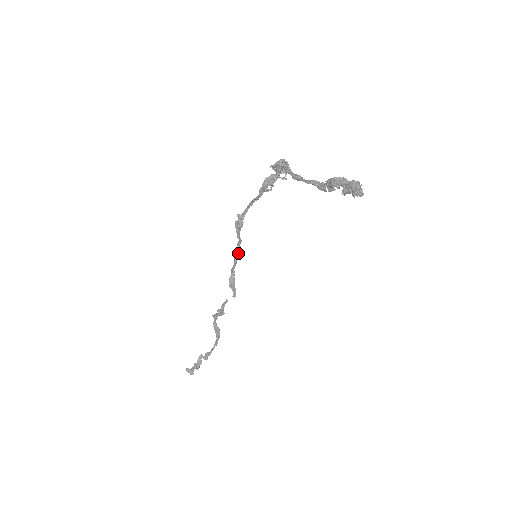
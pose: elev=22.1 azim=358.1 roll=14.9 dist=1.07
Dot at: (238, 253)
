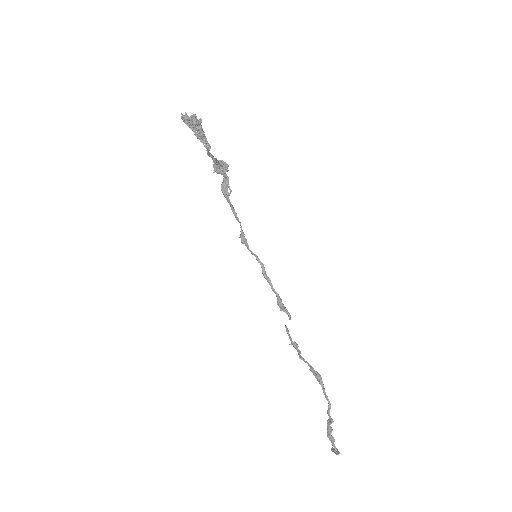
Dot at: (264, 270)
